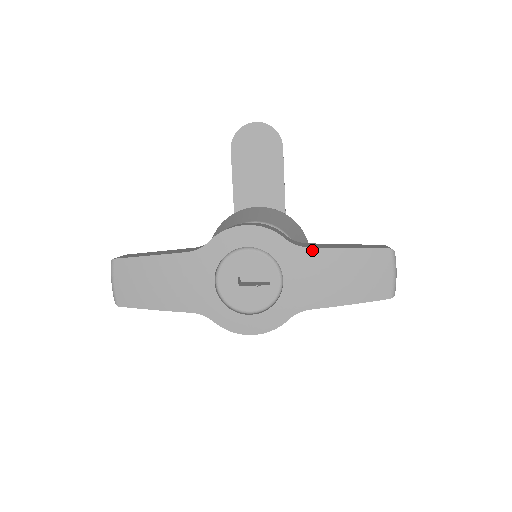
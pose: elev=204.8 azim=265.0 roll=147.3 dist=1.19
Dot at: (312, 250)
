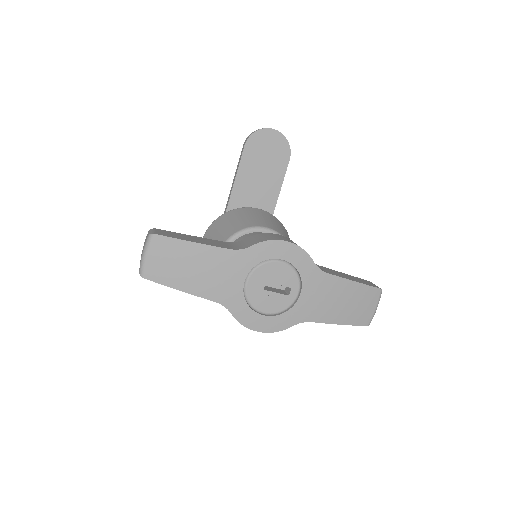
Dot at: (330, 276)
